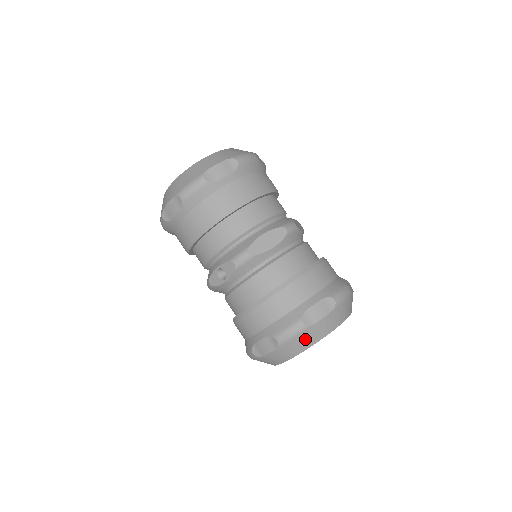
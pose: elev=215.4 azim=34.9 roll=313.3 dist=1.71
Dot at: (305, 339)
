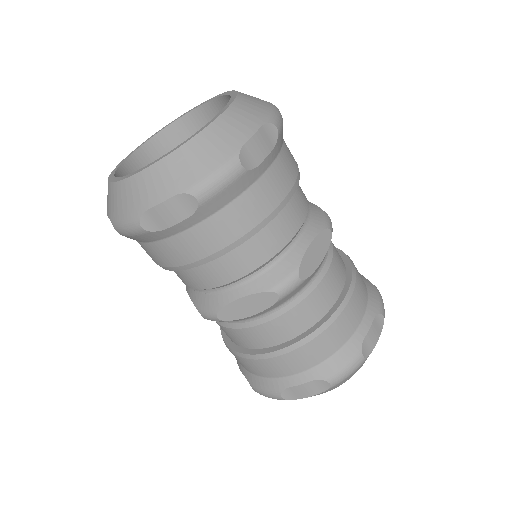
Dot at: occluded
